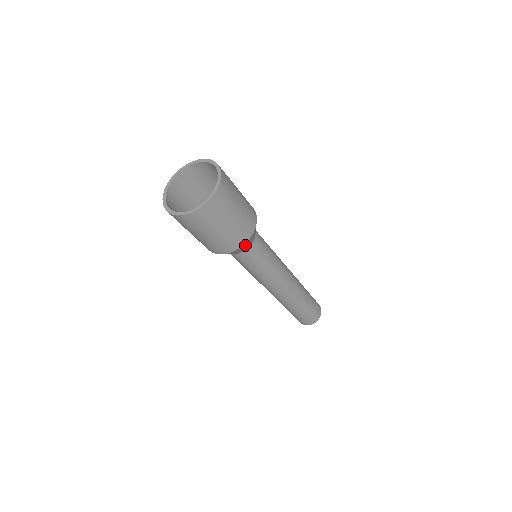
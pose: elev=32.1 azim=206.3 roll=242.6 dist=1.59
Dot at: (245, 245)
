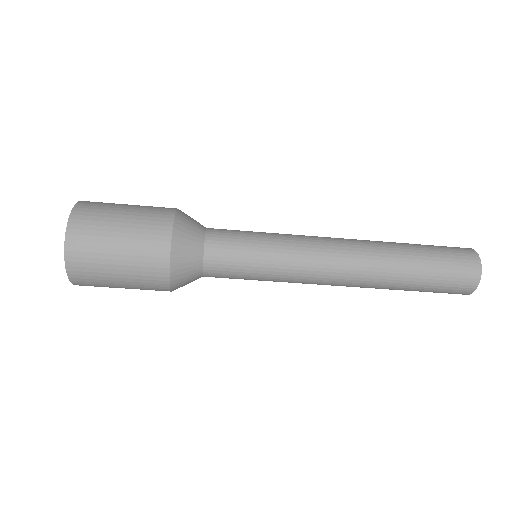
Dot at: (182, 227)
